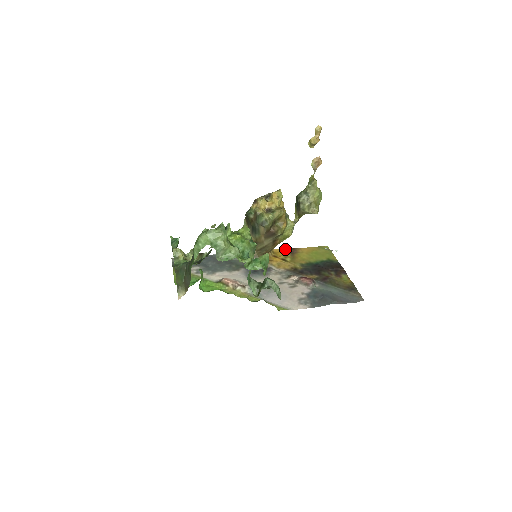
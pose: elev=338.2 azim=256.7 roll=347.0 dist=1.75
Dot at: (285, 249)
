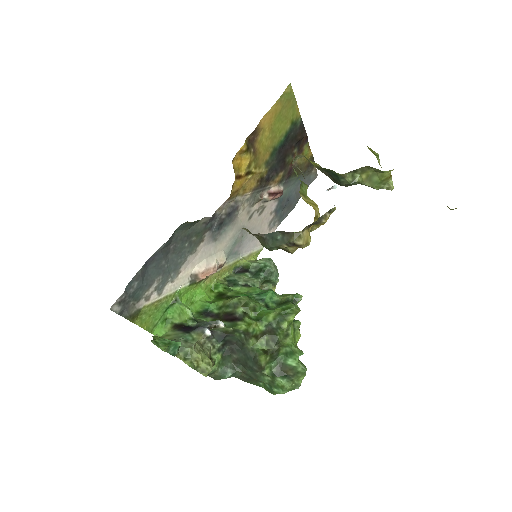
Dot at: (246, 147)
